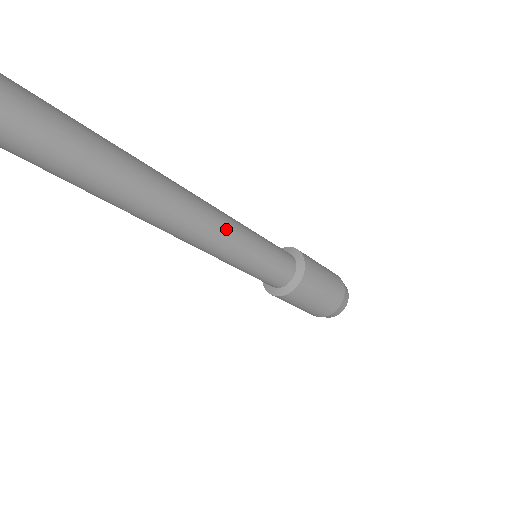
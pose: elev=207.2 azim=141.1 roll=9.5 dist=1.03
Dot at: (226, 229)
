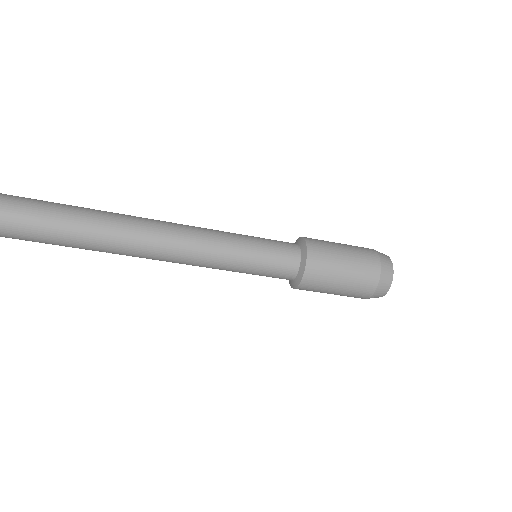
Dot at: (197, 243)
